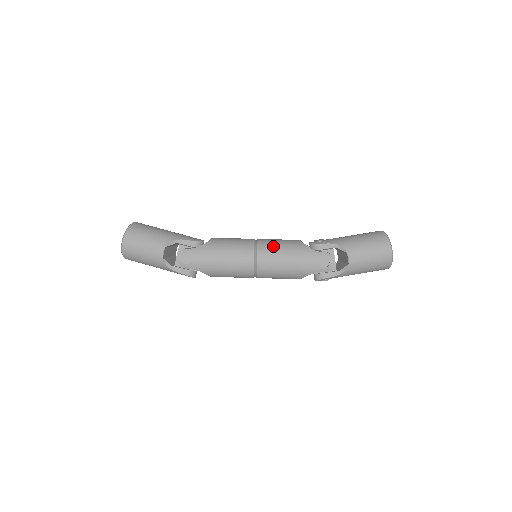
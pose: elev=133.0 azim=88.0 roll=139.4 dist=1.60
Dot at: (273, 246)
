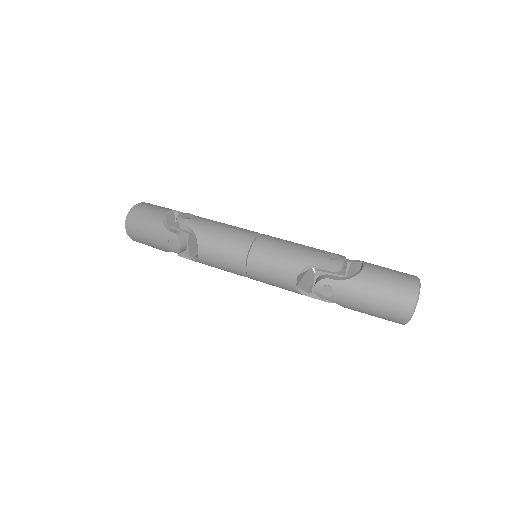
Dot at: occluded
